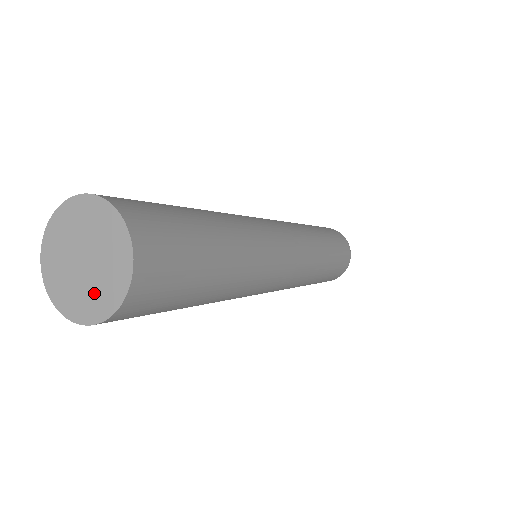
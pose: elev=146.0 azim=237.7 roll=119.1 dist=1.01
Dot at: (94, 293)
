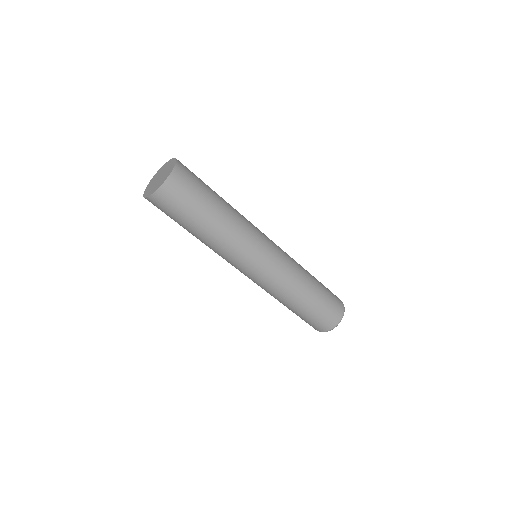
Dot at: (156, 186)
